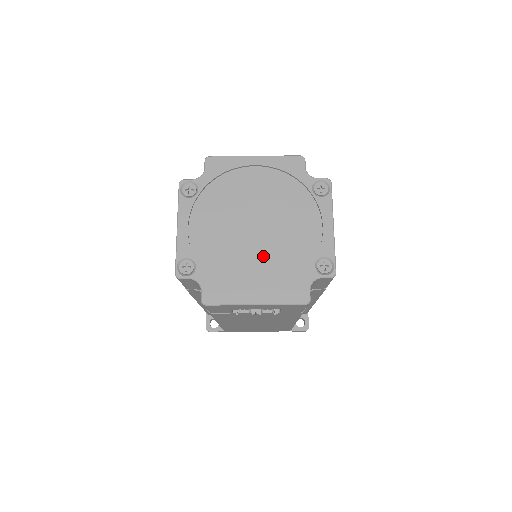
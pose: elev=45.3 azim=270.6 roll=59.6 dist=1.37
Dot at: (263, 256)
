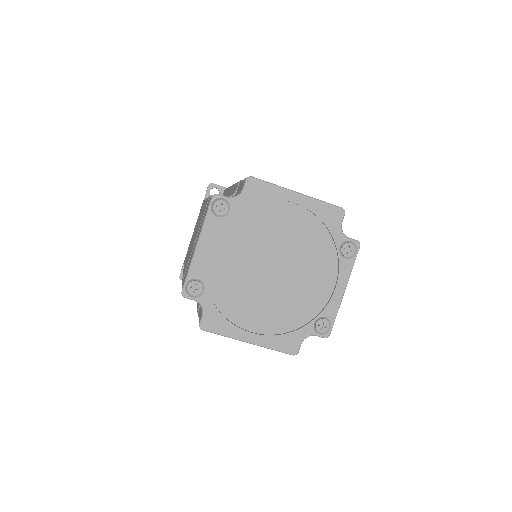
Dot at: (271, 299)
